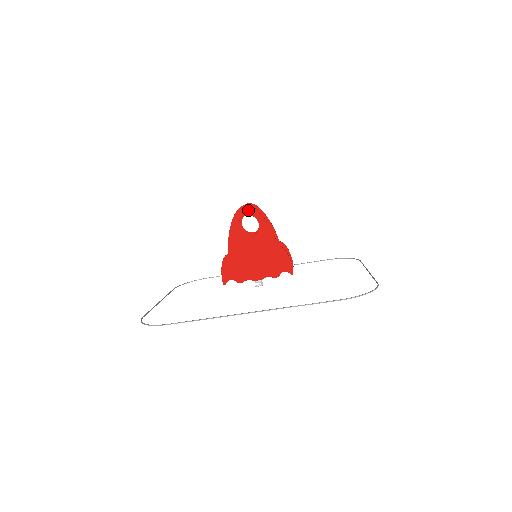
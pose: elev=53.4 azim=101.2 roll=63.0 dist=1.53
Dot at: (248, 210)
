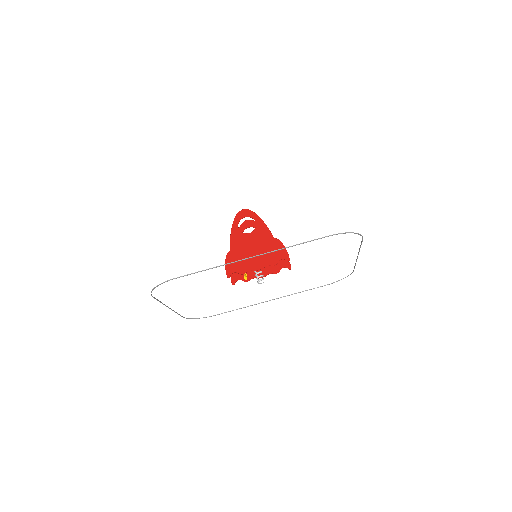
Dot at: (246, 213)
